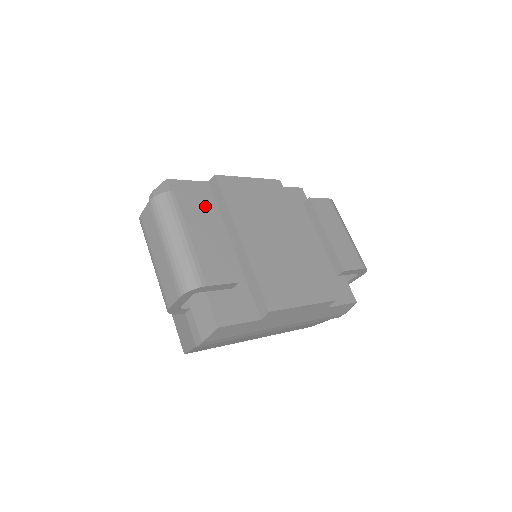
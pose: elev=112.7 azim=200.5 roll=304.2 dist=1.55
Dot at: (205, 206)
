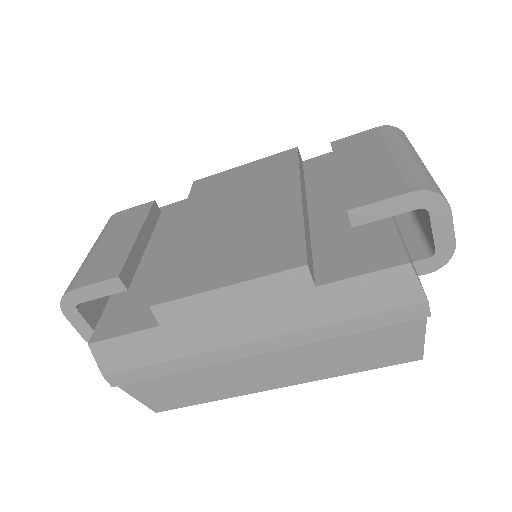
Dot at: (143, 212)
